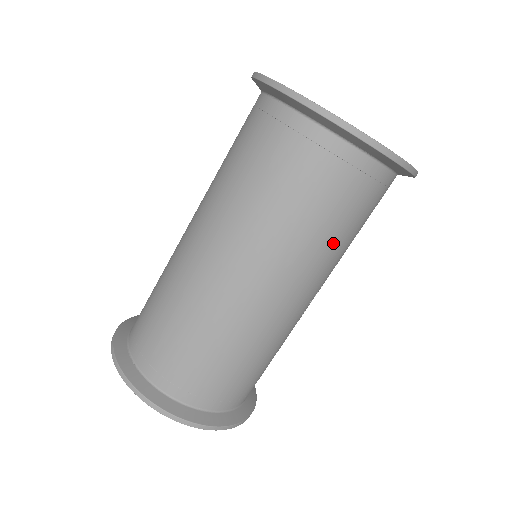
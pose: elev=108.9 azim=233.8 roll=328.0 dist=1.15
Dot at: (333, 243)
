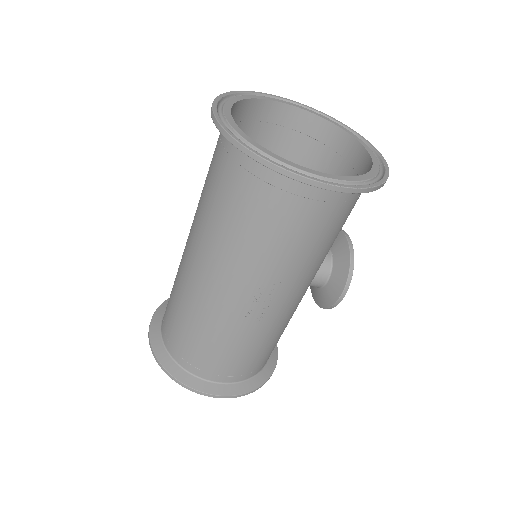
Dot at: (243, 241)
